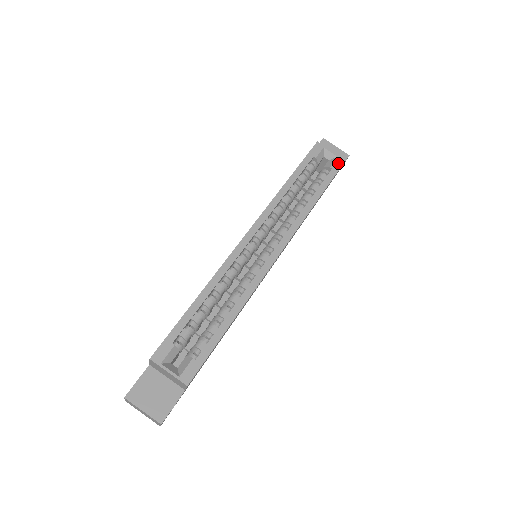
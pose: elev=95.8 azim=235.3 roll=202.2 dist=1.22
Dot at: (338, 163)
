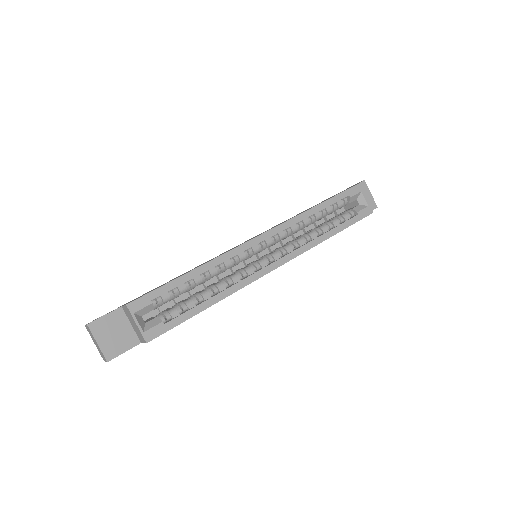
Dot at: (366, 212)
